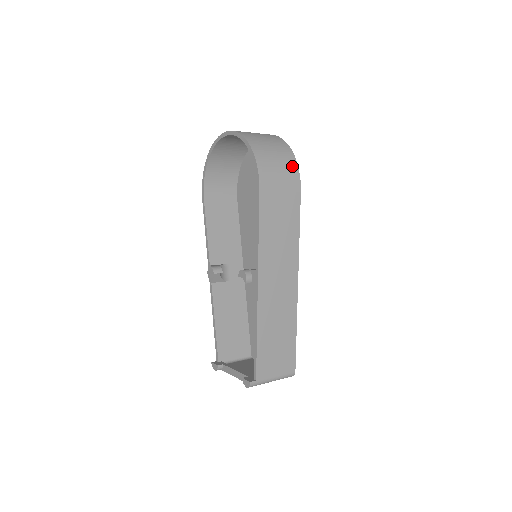
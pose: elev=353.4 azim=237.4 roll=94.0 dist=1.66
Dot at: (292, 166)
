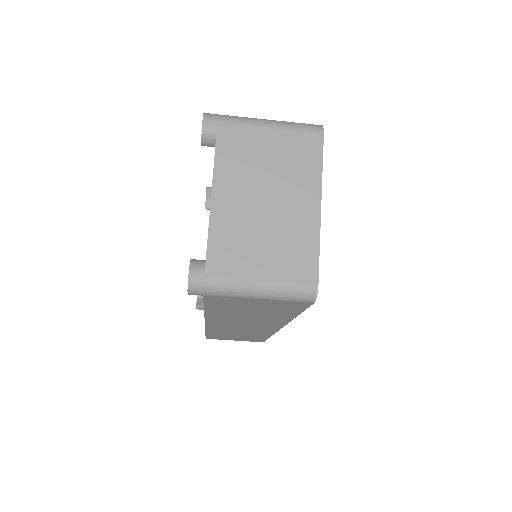
Dot at: occluded
